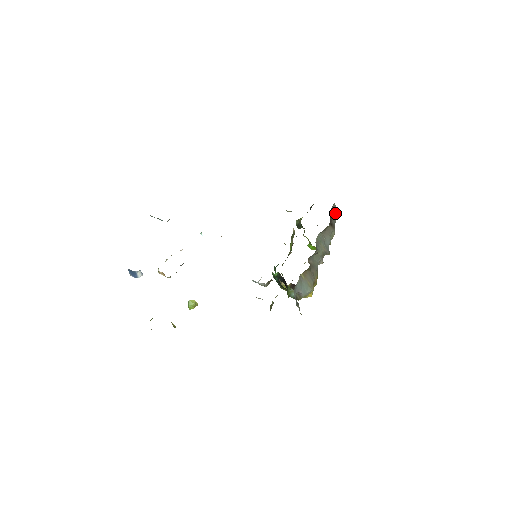
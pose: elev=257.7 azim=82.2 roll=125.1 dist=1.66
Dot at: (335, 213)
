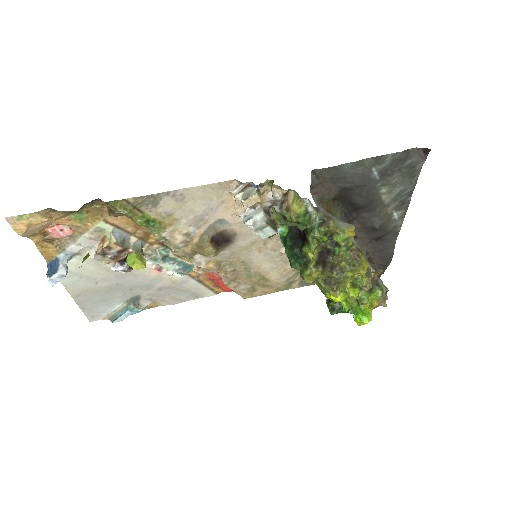
Dot at: occluded
